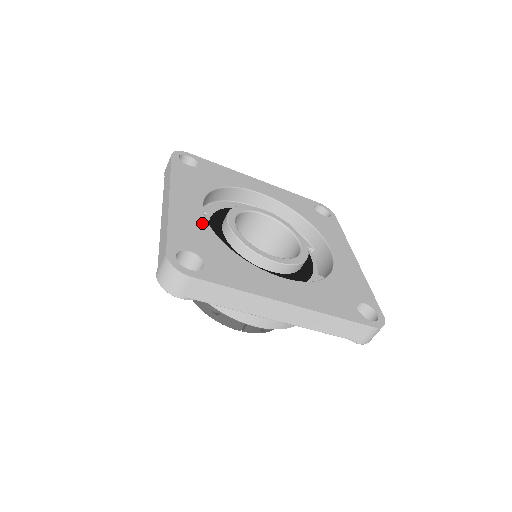
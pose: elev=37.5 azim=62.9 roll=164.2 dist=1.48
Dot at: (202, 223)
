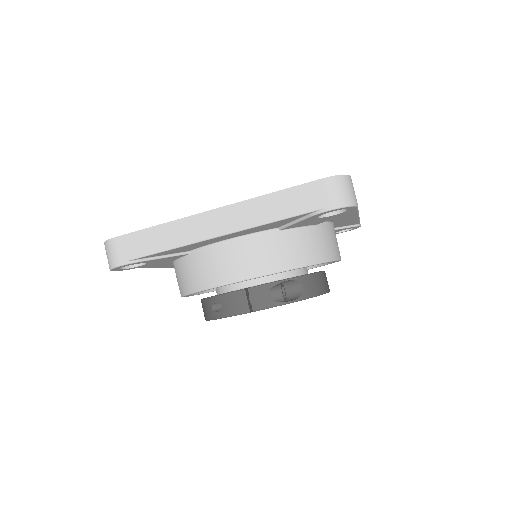
Dot at: occluded
